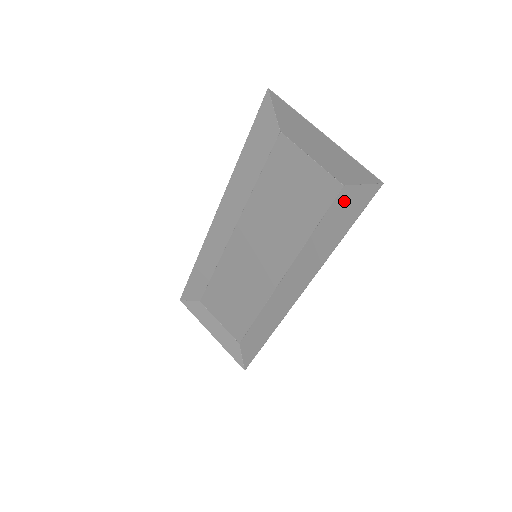
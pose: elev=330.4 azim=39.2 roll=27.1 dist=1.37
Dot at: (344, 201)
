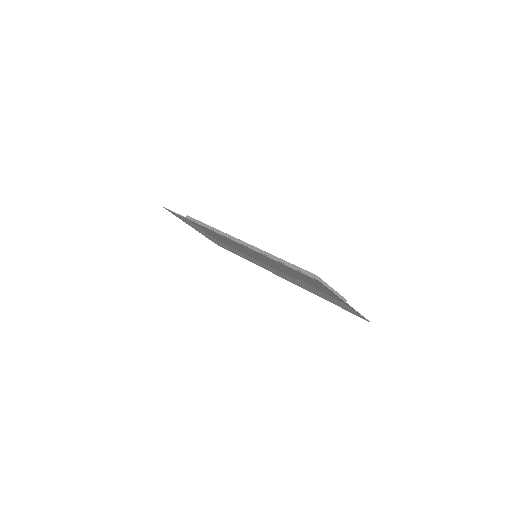
Dot at: (341, 303)
